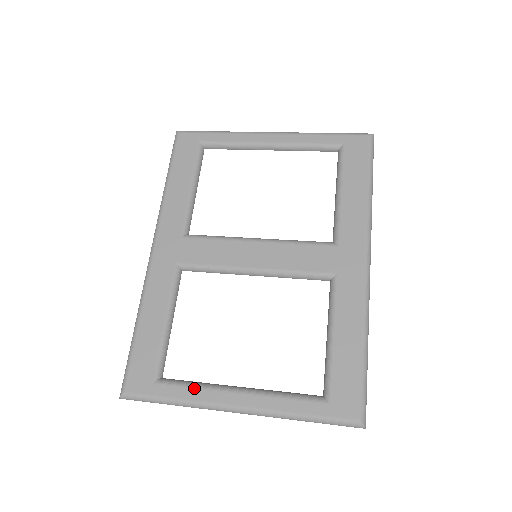
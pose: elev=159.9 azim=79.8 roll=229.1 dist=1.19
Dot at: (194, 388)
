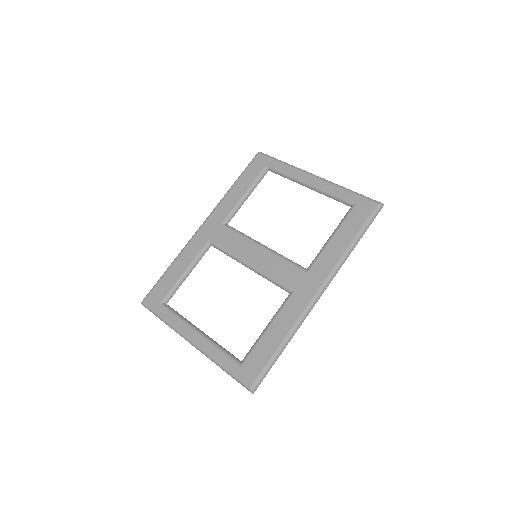
Dot at: (177, 318)
